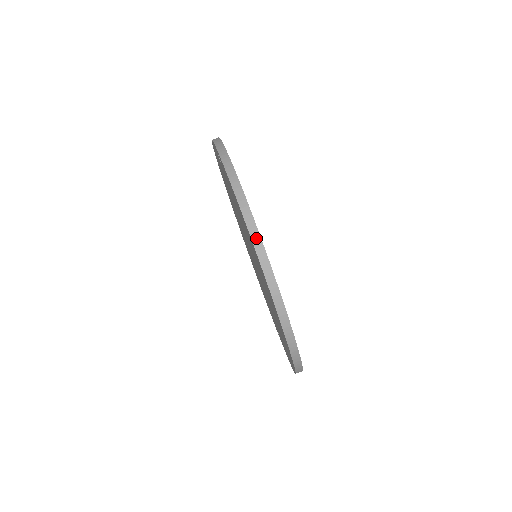
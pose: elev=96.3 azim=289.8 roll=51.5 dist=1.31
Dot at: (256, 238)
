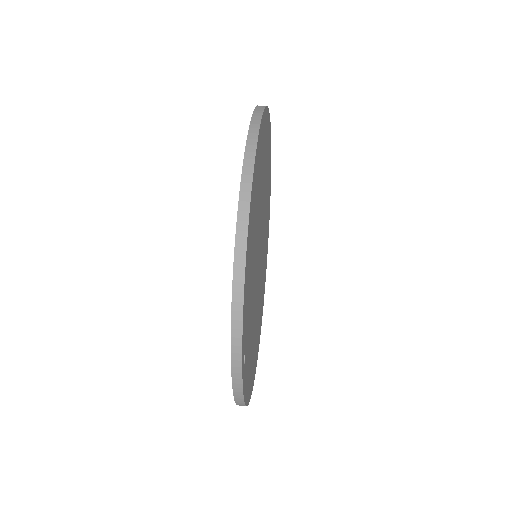
Dot at: occluded
